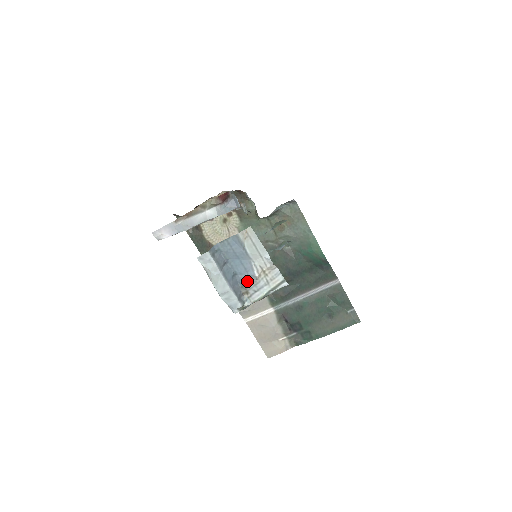
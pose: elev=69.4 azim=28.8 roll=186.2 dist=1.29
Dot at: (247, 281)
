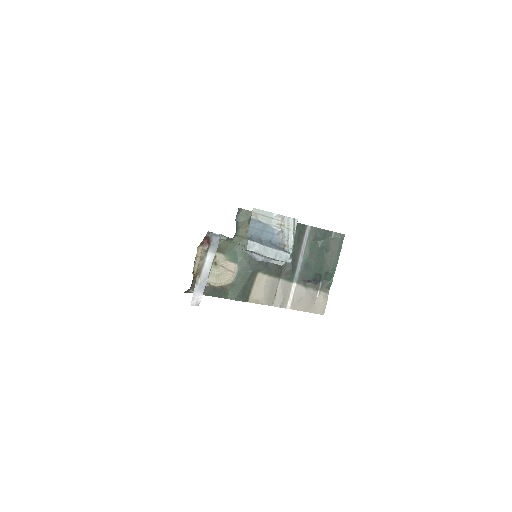
Dot at: (279, 239)
